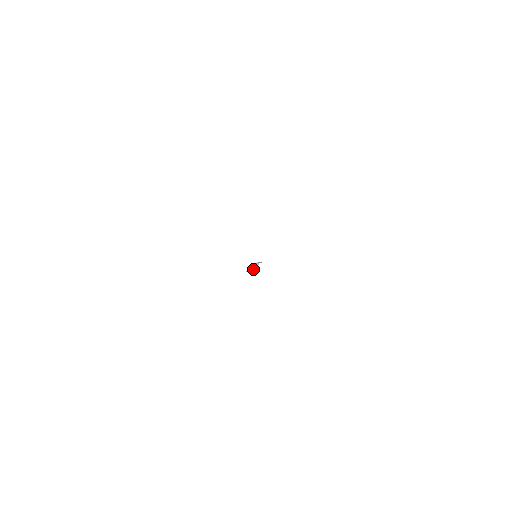
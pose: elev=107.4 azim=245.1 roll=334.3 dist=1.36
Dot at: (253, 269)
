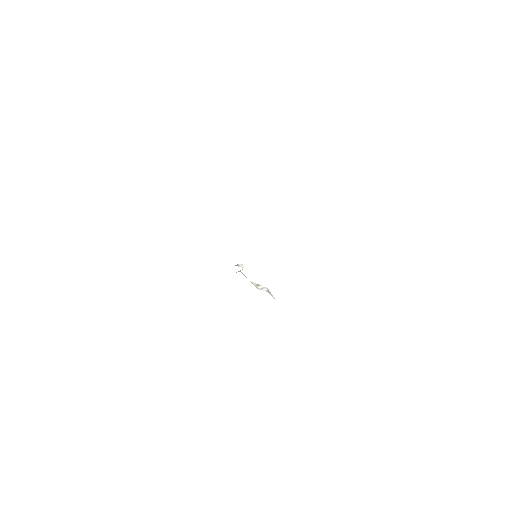
Dot at: (242, 267)
